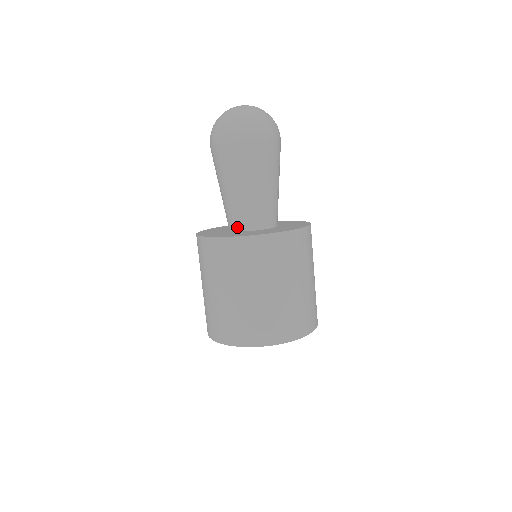
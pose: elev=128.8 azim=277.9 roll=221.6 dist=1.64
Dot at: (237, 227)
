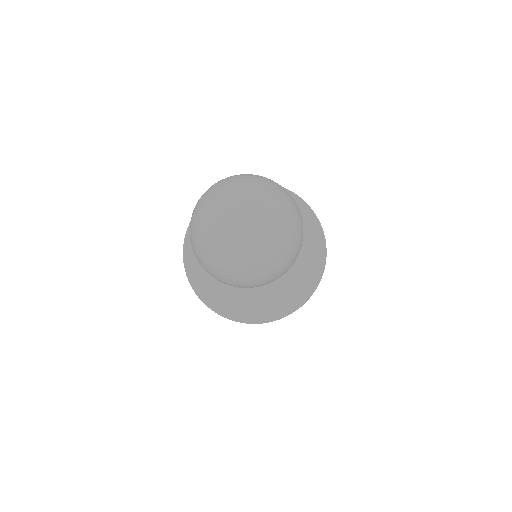
Dot at: occluded
